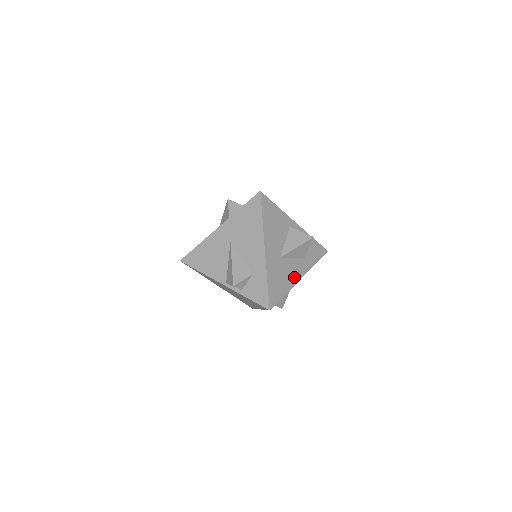
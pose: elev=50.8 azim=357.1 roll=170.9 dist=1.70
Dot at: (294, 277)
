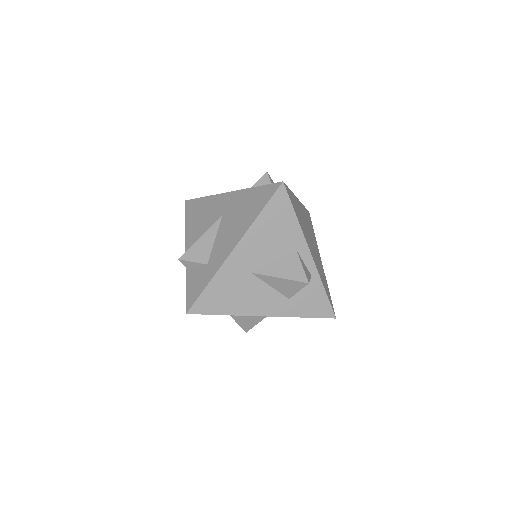
Dot at: (254, 307)
